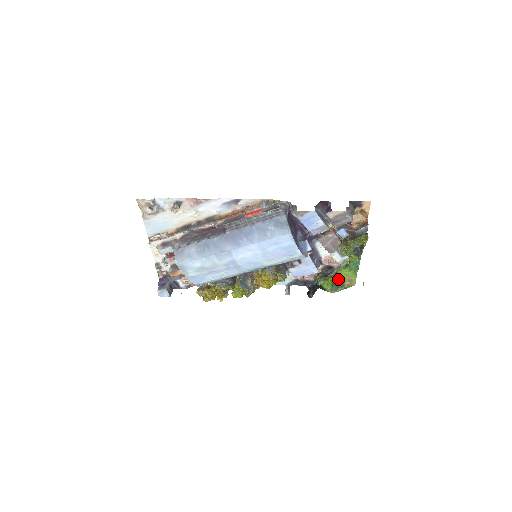
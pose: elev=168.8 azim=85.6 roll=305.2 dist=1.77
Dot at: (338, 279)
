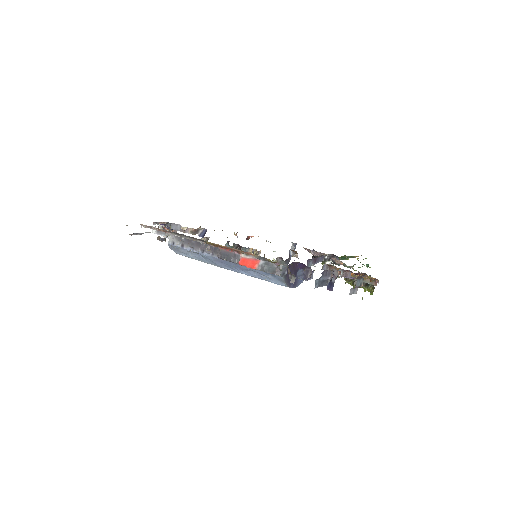
Dot at: occluded
